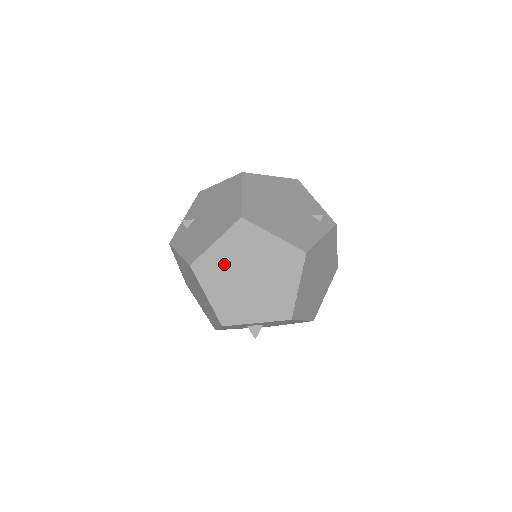
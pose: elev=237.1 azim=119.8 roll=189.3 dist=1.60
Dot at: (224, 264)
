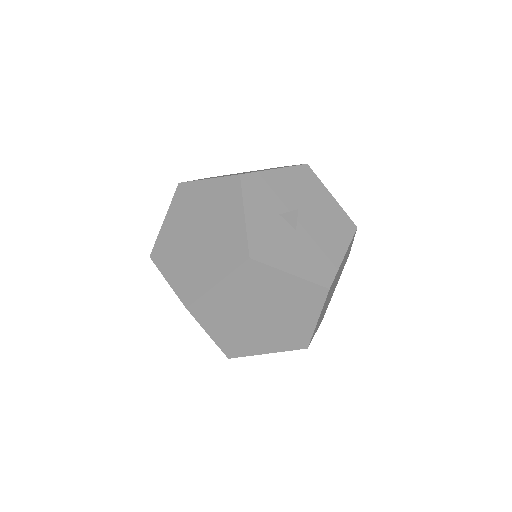
Dot at: occluded
